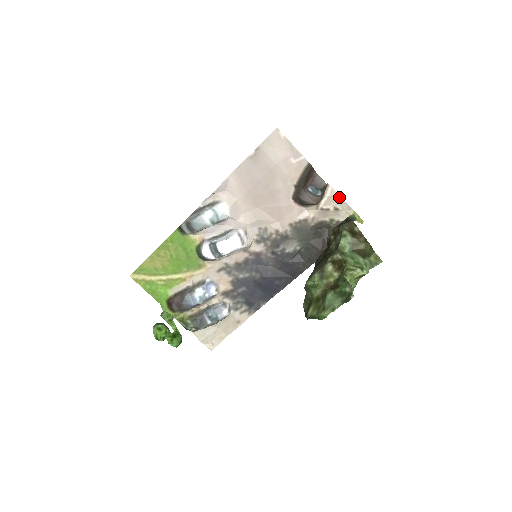
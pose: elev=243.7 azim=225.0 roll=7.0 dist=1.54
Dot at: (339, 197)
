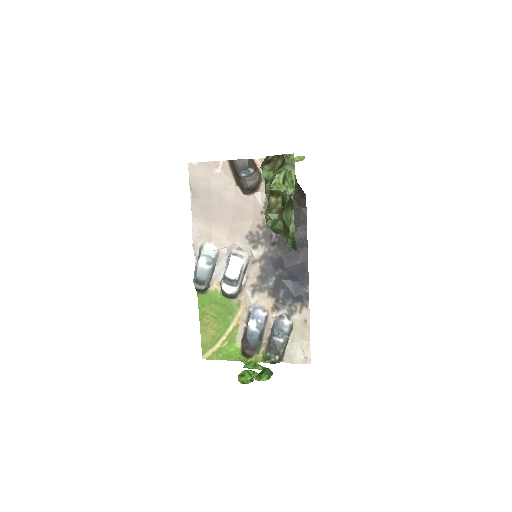
Dot at: occluded
